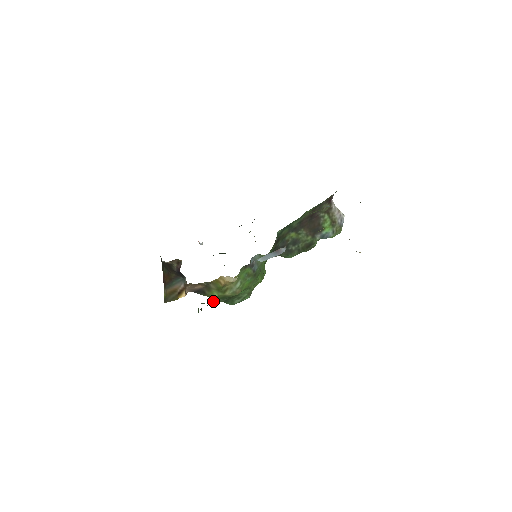
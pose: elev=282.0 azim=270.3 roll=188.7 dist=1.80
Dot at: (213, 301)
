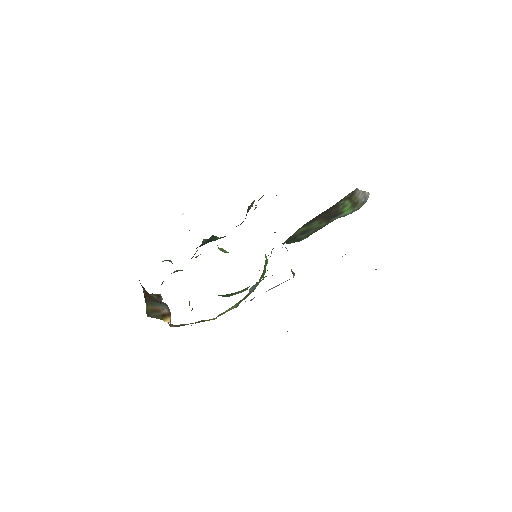
Dot at: occluded
